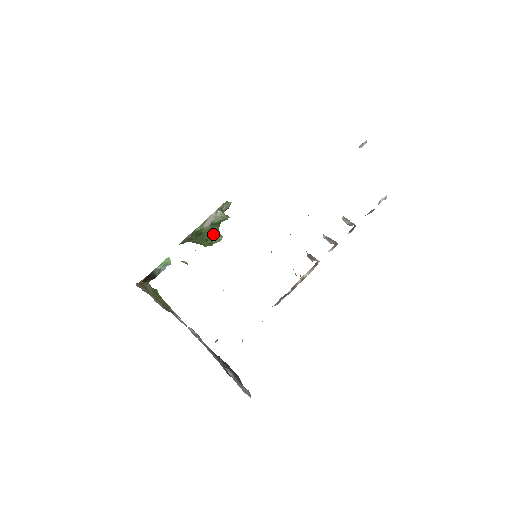
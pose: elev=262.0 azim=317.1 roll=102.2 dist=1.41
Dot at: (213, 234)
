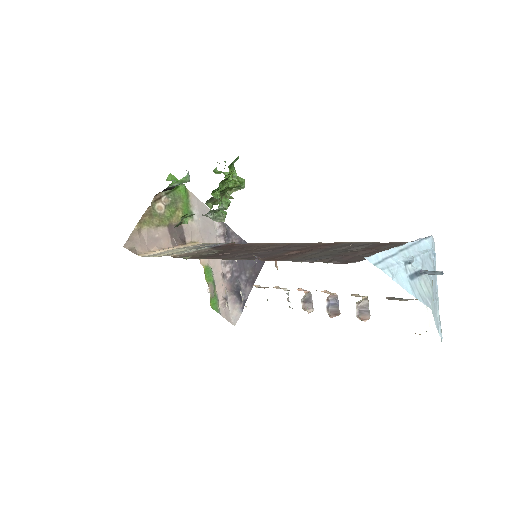
Dot at: (228, 189)
